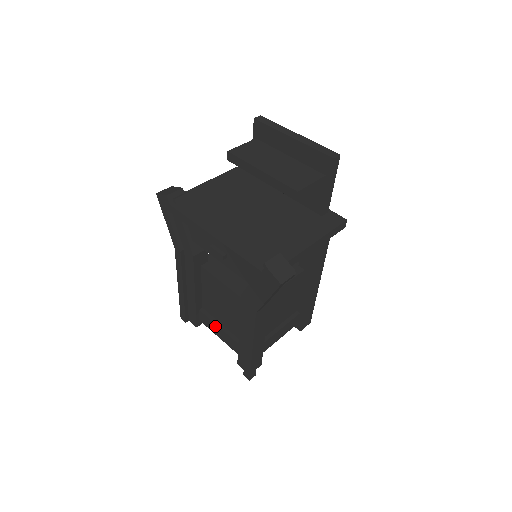
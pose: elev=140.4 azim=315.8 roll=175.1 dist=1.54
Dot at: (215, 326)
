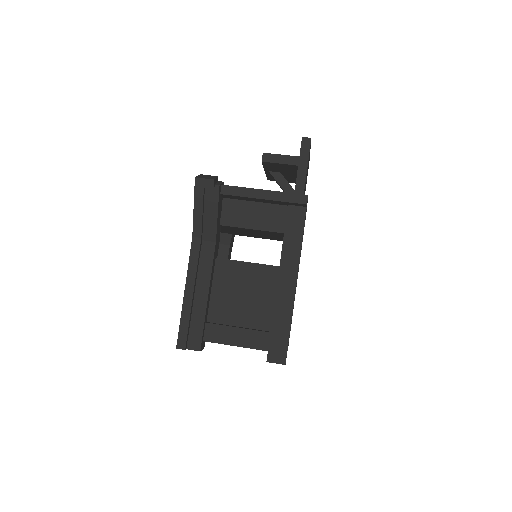
Dot at: occluded
